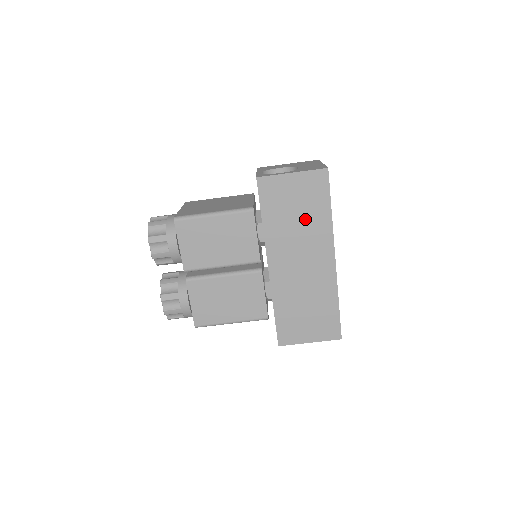
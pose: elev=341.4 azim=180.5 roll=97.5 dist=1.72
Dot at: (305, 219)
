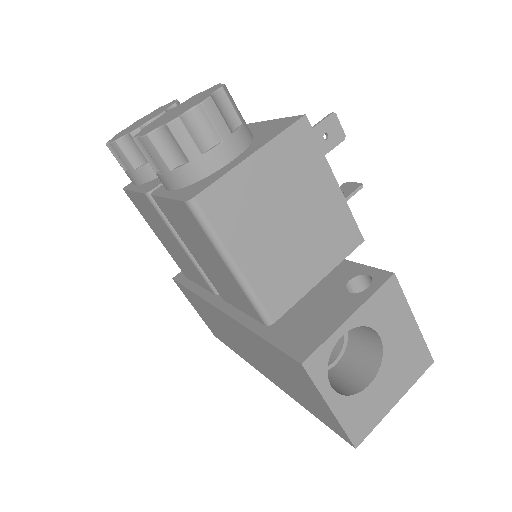
Dot at: (287, 381)
